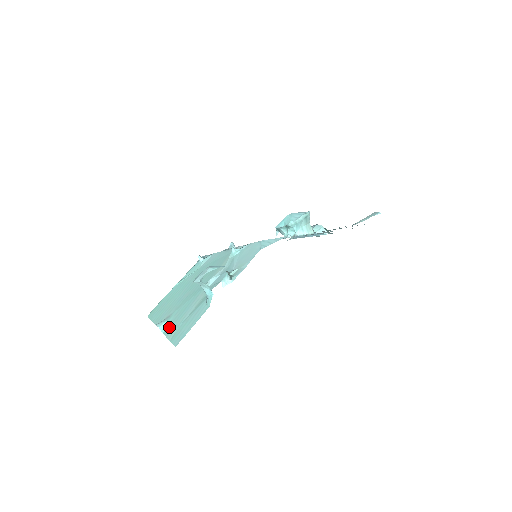
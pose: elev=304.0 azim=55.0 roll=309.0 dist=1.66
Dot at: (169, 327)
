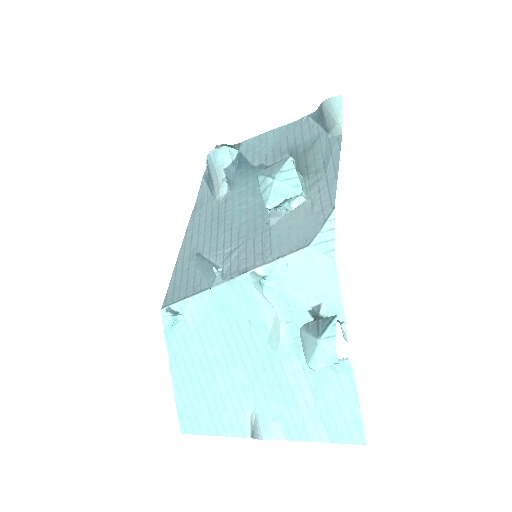
Dot at: (290, 428)
